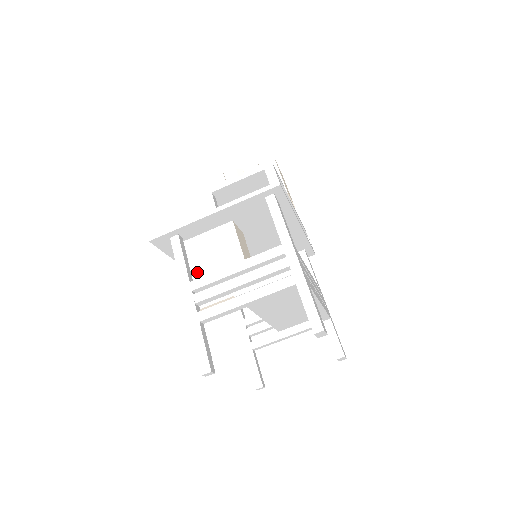
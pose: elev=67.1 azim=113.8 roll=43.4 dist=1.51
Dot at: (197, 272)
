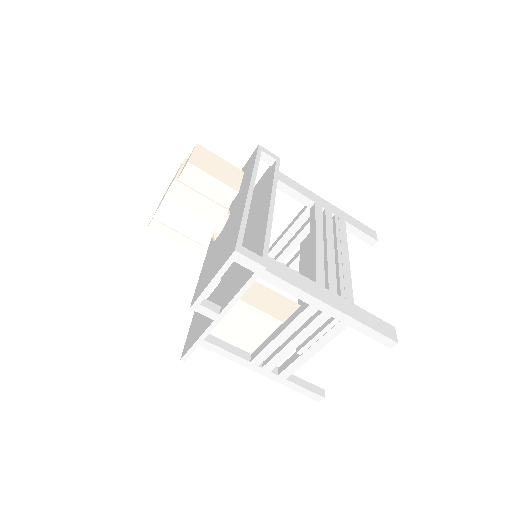
Dot at: (244, 346)
